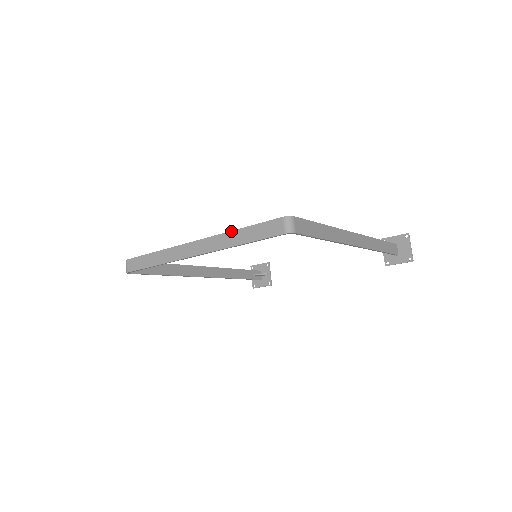
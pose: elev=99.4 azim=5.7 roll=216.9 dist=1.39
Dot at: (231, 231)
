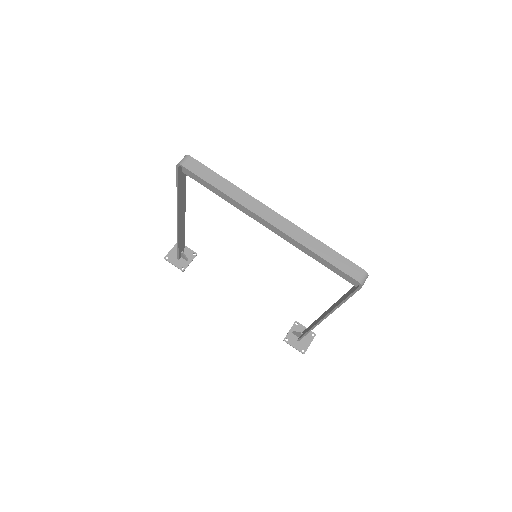
Dot at: occluded
